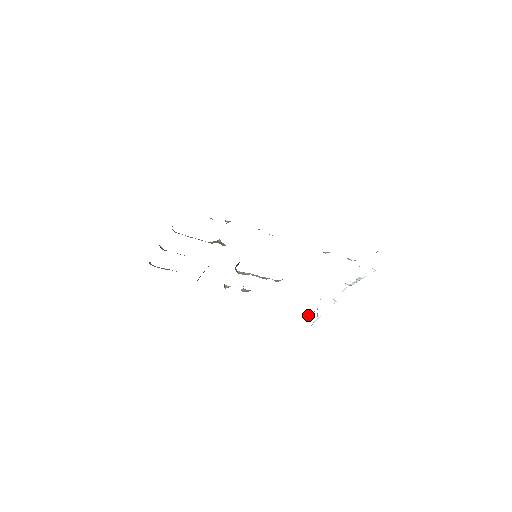
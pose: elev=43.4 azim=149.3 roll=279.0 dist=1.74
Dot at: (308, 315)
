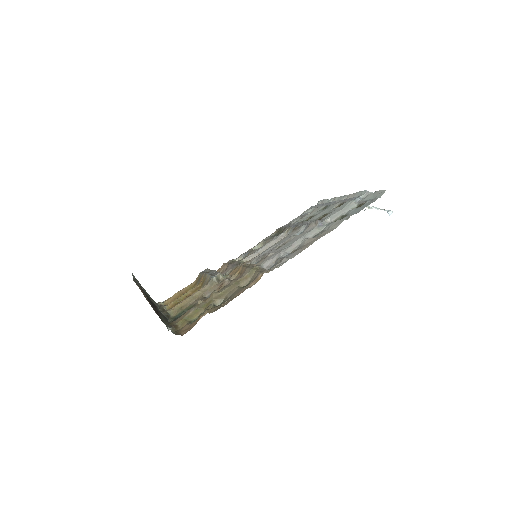
Dot at: occluded
